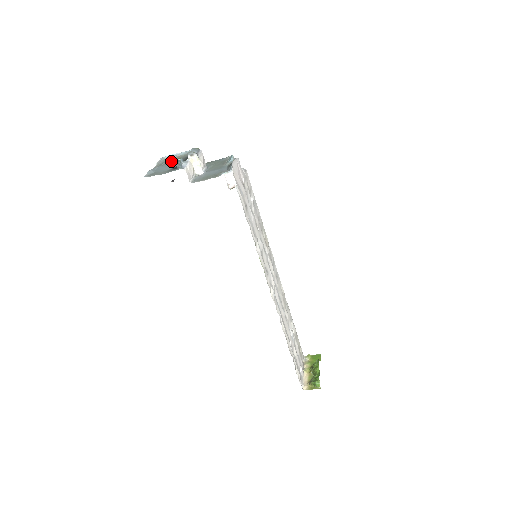
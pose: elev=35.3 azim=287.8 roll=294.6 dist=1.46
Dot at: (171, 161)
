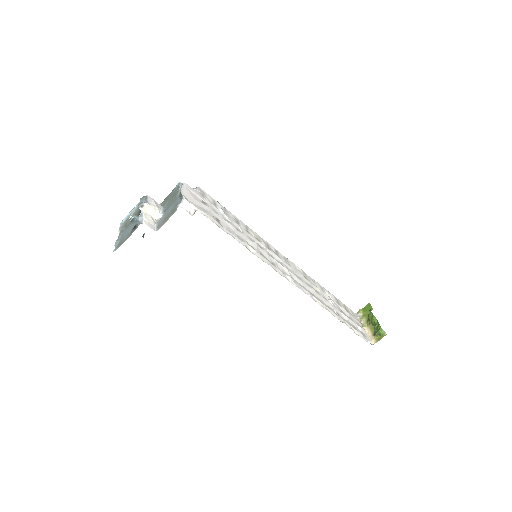
Dot at: (129, 222)
